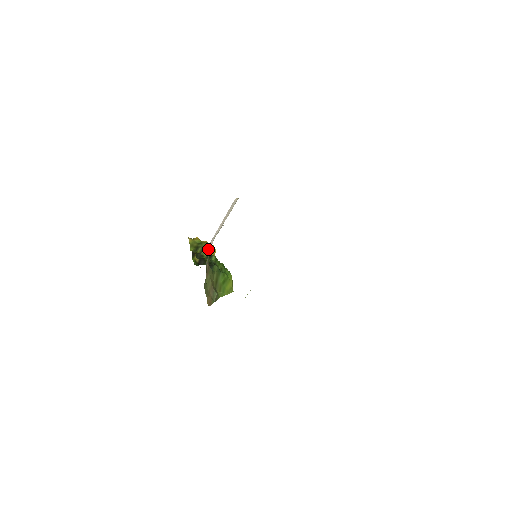
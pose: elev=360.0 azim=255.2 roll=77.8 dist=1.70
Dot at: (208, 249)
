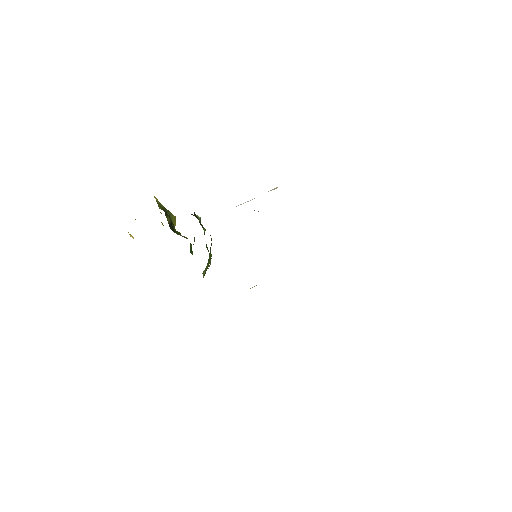
Dot at: occluded
